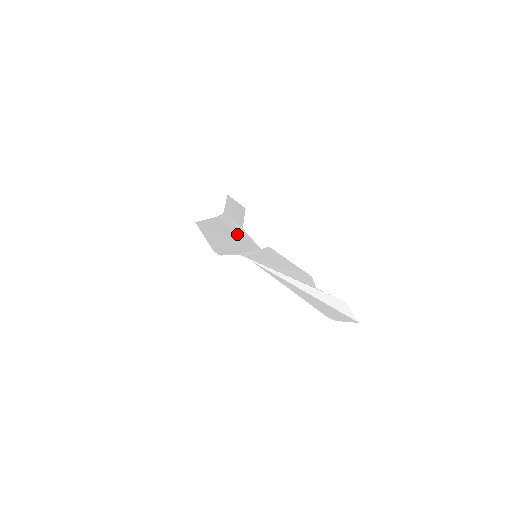
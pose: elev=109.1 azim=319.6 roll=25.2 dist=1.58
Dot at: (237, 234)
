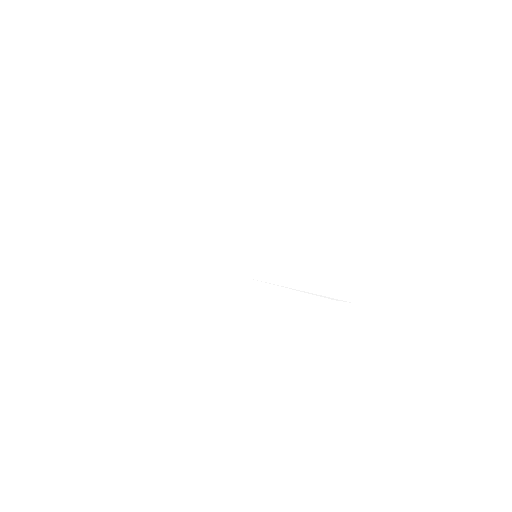
Dot at: (236, 225)
